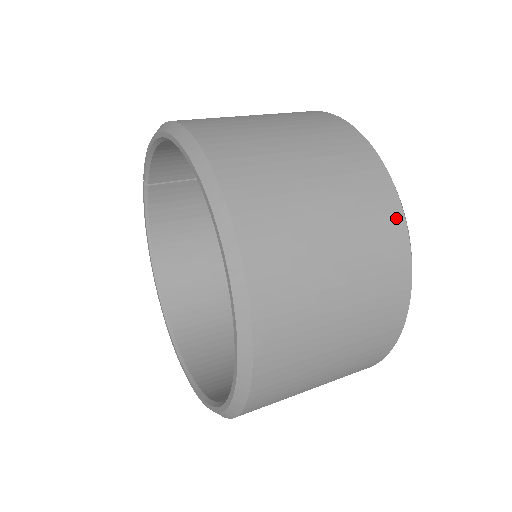
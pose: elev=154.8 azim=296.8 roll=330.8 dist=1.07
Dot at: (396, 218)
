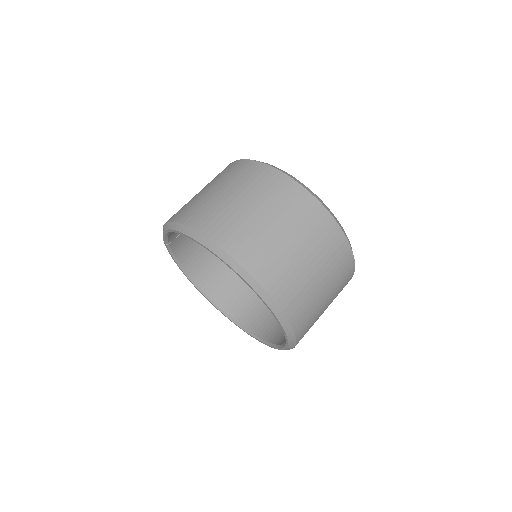
Dot at: (328, 220)
